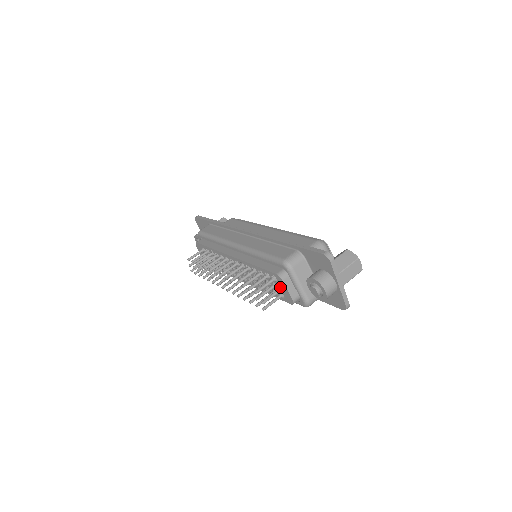
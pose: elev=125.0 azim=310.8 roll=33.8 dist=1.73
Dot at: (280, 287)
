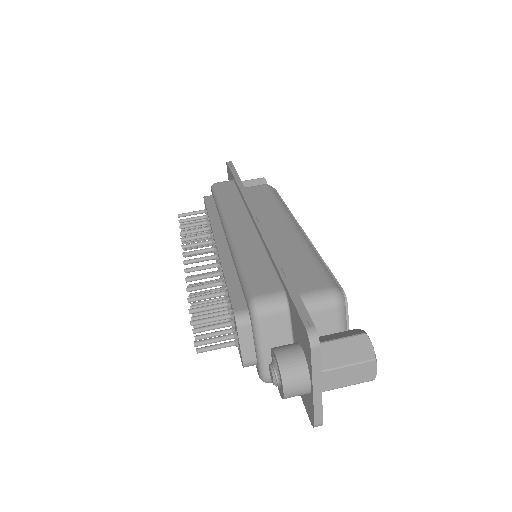
Dot at: (235, 332)
